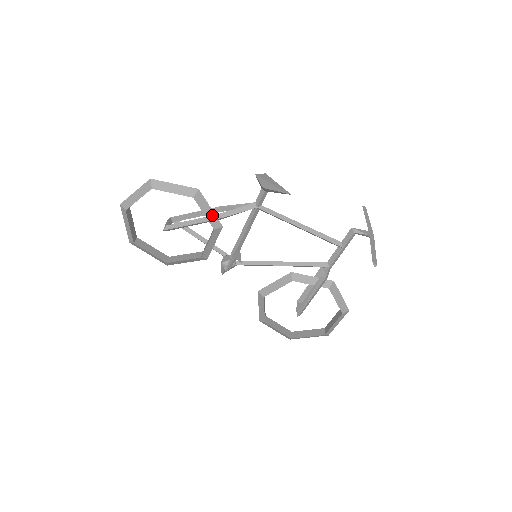
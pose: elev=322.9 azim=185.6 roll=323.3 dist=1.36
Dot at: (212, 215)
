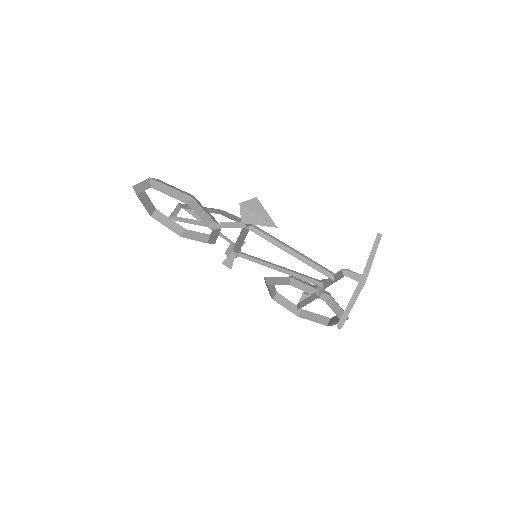
Dot at: occluded
